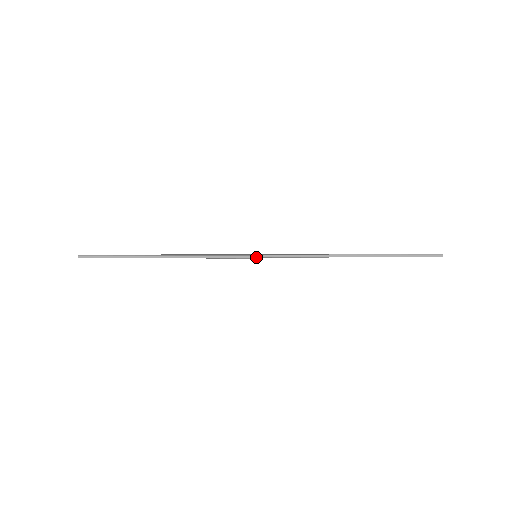
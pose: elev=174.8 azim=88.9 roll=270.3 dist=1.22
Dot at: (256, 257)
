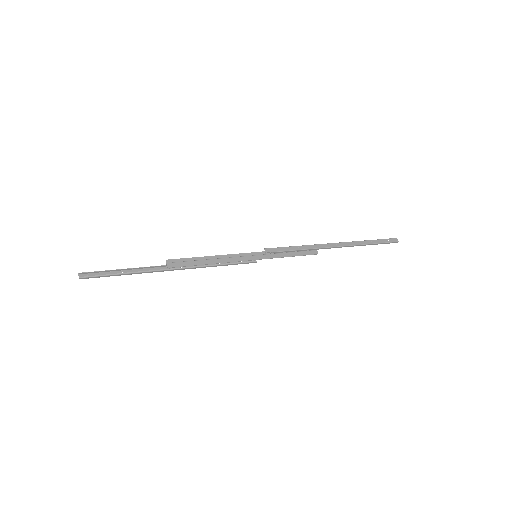
Dot at: (256, 256)
